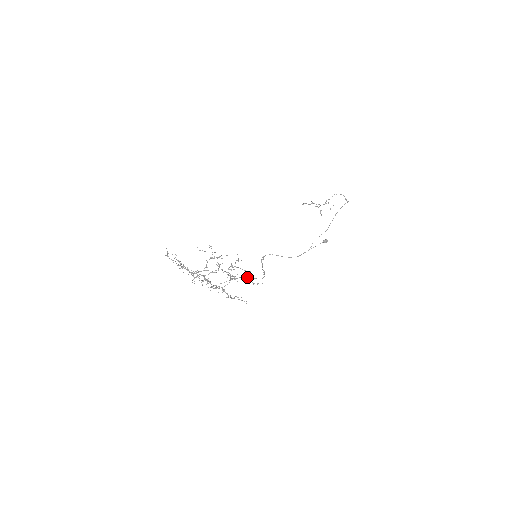
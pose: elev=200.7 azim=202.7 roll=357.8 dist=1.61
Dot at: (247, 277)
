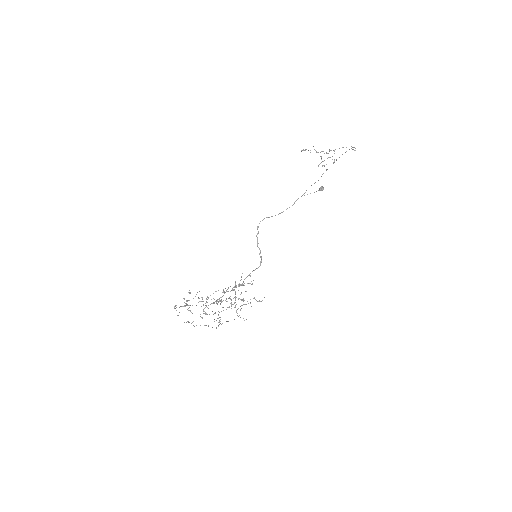
Dot at: occluded
